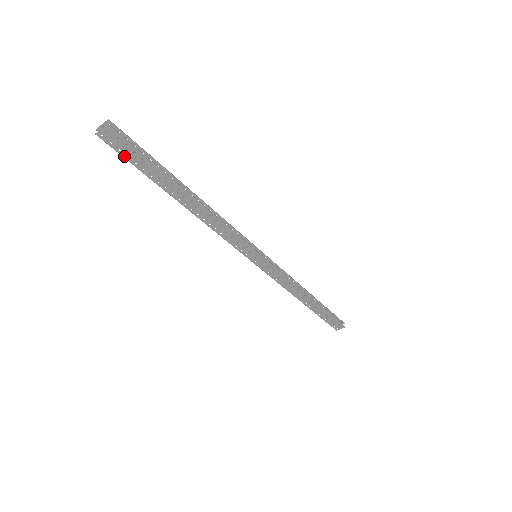
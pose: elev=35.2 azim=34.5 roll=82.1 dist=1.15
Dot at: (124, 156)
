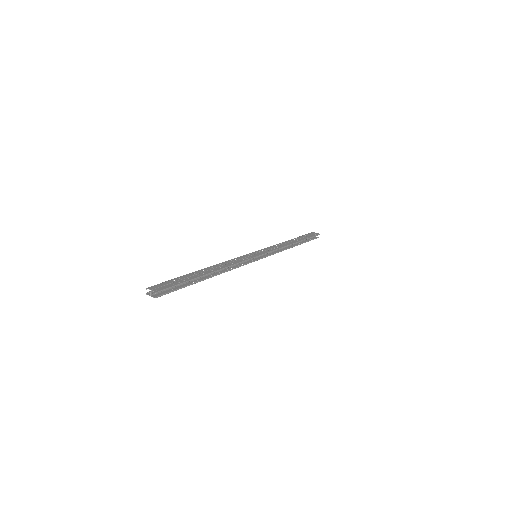
Dot at: occluded
